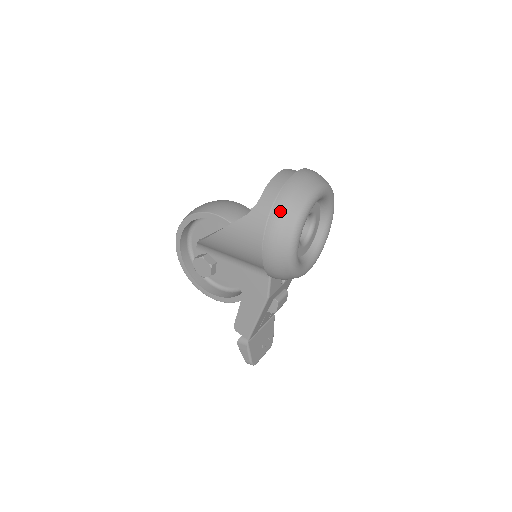
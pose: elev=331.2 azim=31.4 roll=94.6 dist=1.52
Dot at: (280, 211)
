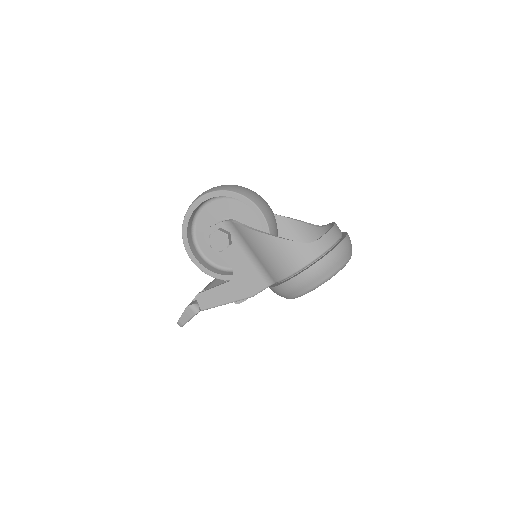
Dot at: (330, 260)
